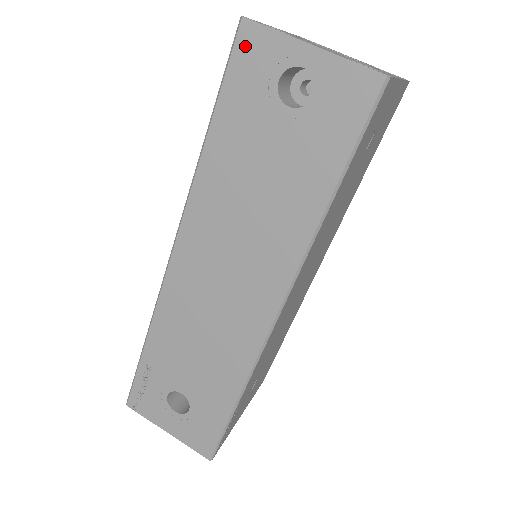
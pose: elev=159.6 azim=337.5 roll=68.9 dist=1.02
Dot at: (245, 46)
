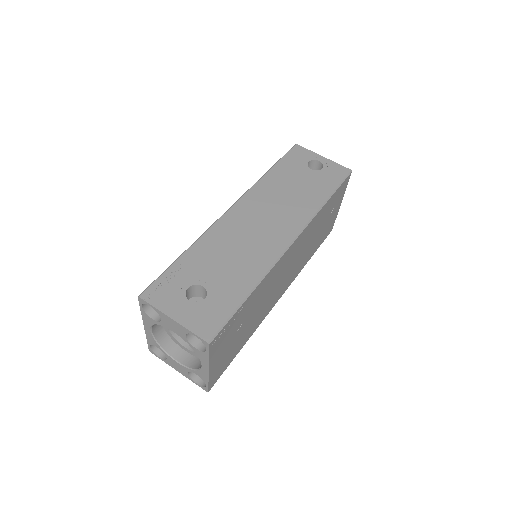
Dot at: (296, 150)
